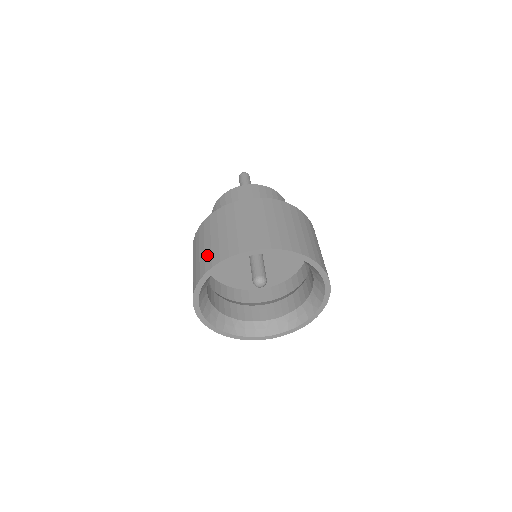
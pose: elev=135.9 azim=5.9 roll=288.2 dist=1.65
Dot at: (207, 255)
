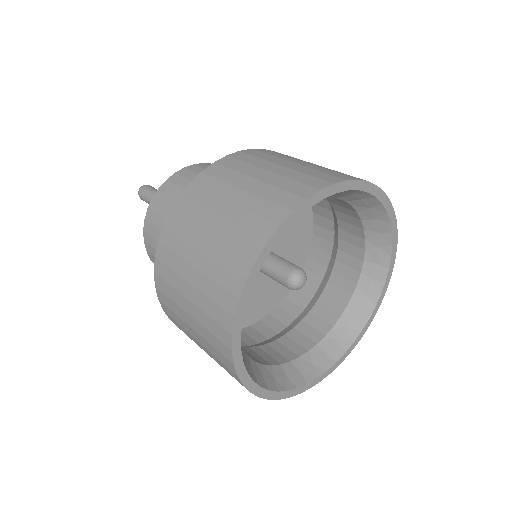
Dot at: (207, 308)
